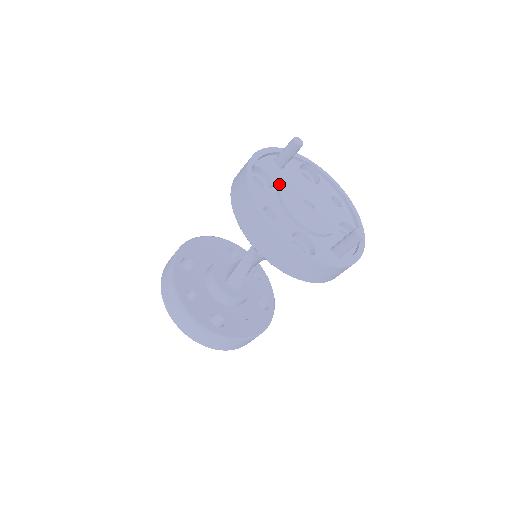
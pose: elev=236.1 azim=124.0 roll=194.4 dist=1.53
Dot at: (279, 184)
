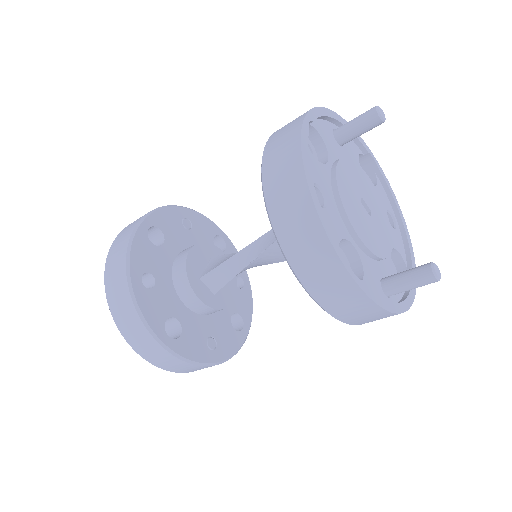
Dot at: (337, 163)
